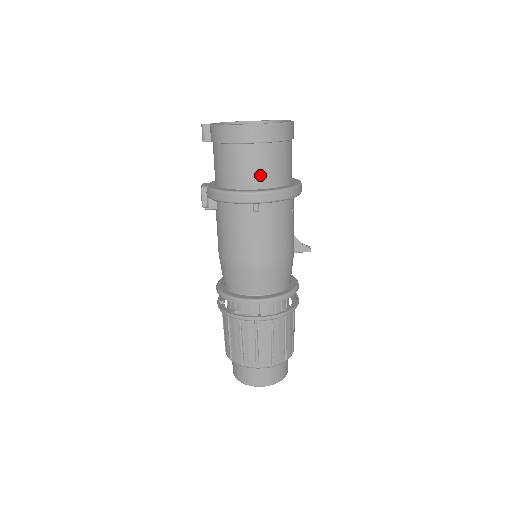
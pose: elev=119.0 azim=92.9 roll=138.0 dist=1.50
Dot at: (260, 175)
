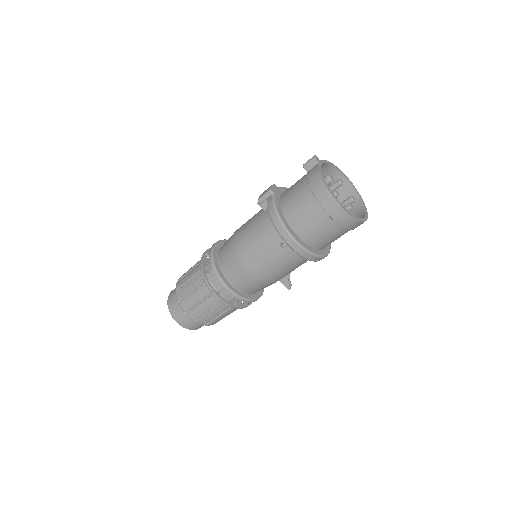
Dot at: (309, 231)
